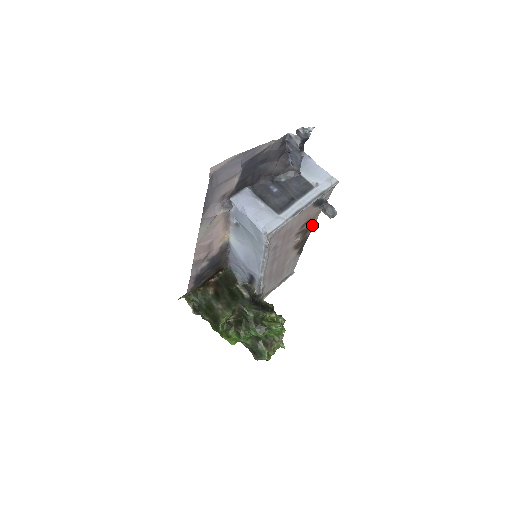
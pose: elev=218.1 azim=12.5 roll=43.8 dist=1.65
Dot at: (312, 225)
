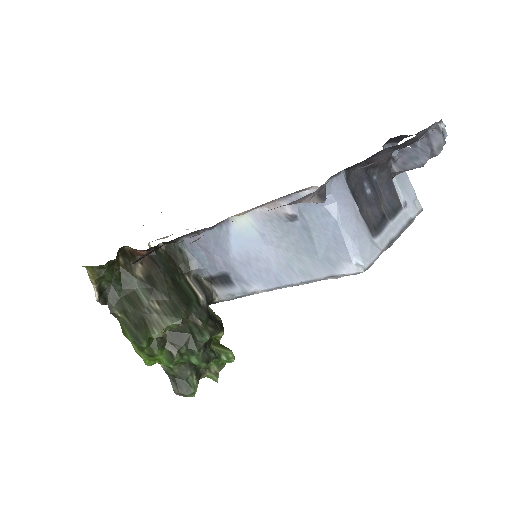
Dot at: occluded
